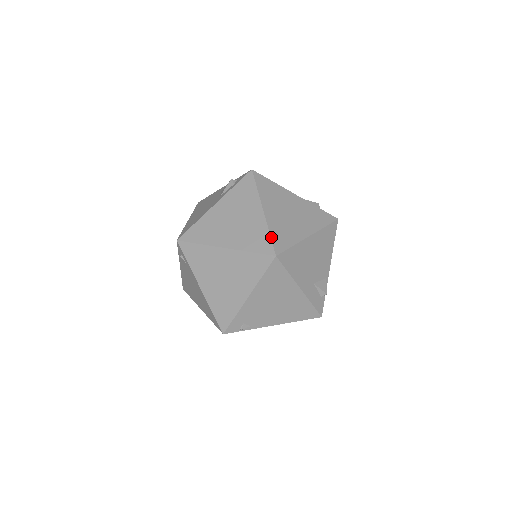
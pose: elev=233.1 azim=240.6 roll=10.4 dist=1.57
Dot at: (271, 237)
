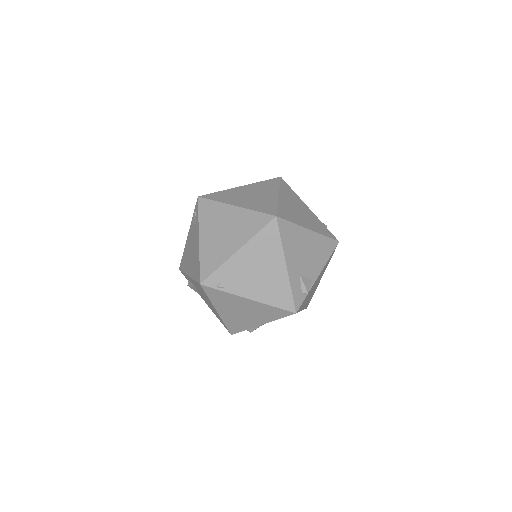
Dot at: (278, 207)
